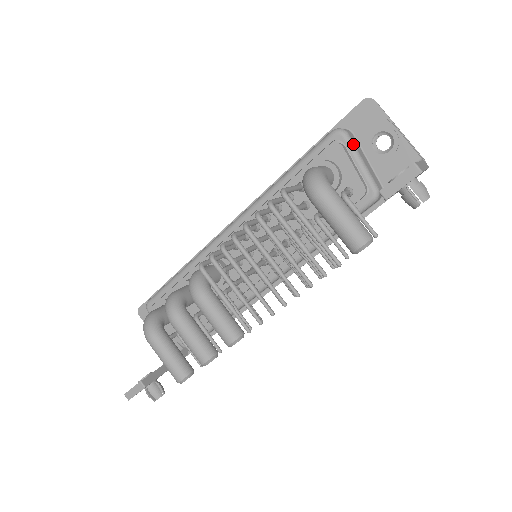
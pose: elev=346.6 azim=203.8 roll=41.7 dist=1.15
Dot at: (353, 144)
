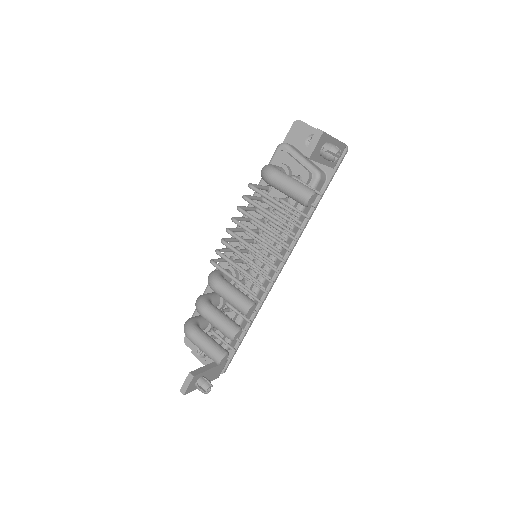
Dot at: (293, 149)
